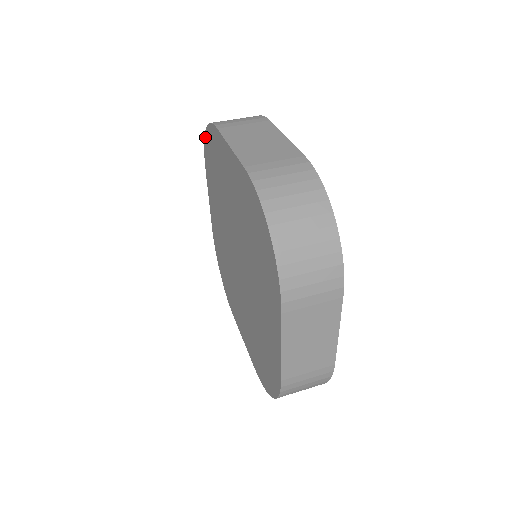
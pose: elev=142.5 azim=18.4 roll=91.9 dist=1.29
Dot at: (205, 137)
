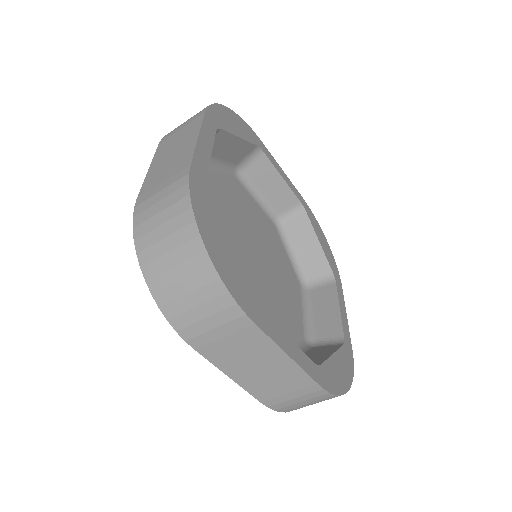
Dot at: occluded
